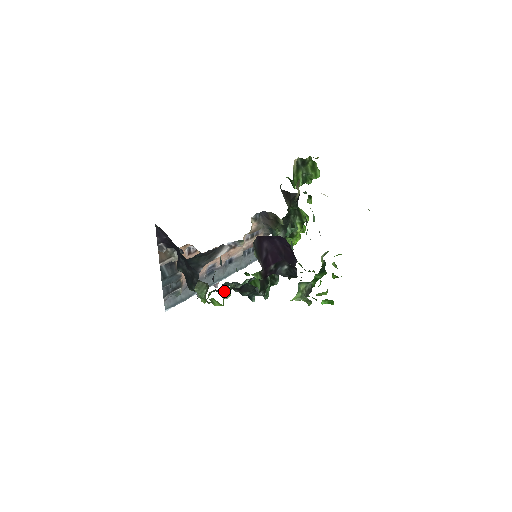
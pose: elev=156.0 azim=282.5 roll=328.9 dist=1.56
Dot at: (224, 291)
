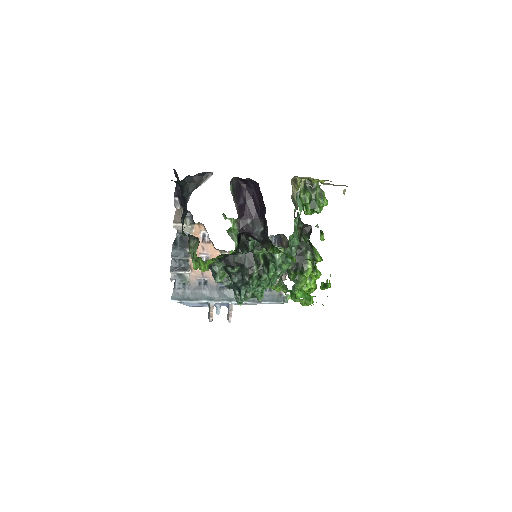
Dot at: occluded
